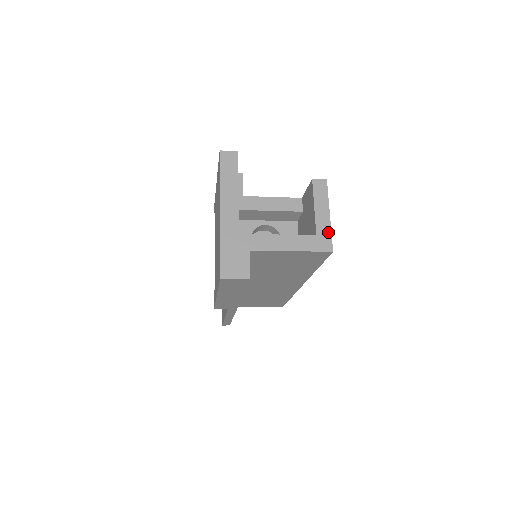
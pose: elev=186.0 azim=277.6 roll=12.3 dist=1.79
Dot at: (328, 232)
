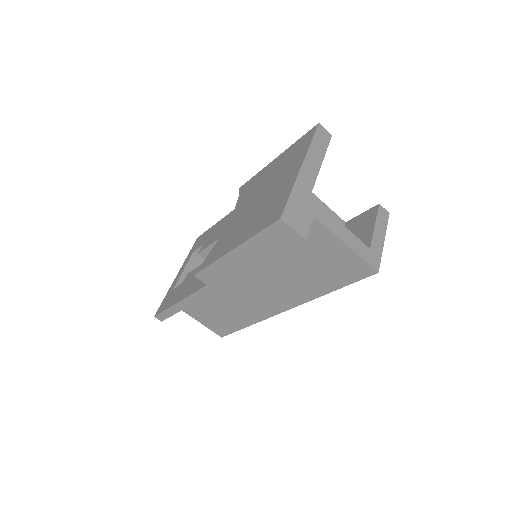
Dot at: (379, 254)
